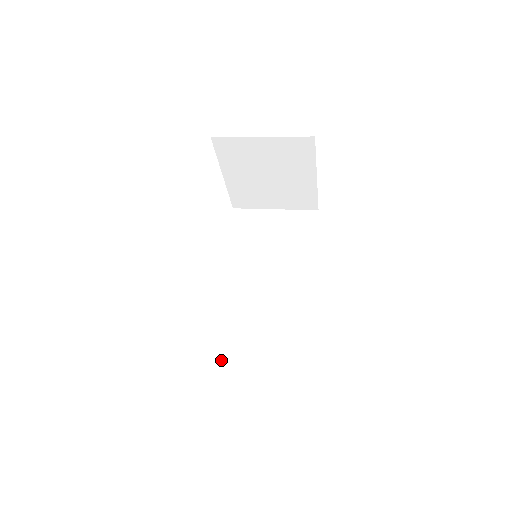
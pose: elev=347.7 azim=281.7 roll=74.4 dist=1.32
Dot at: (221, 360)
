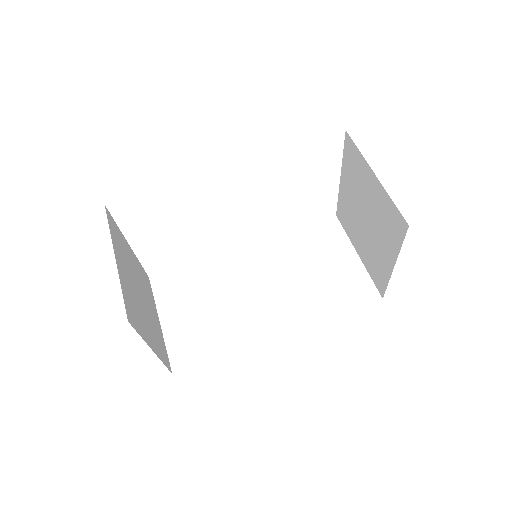
Dot at: (165, 290)
